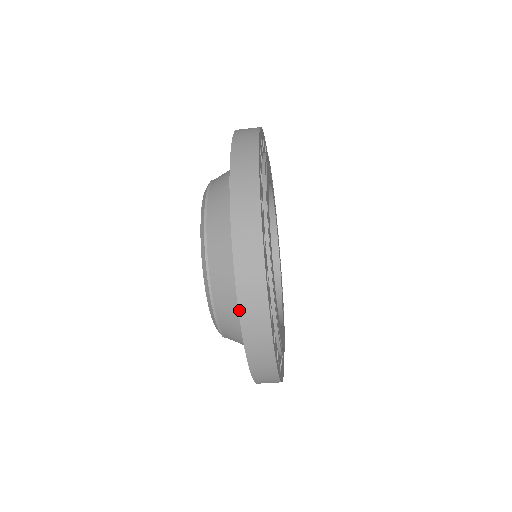
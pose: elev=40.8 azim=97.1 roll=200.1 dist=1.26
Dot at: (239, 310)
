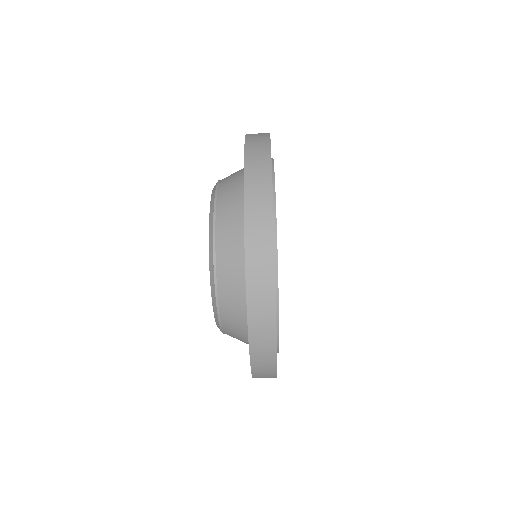
Dot at: (252, 370)
